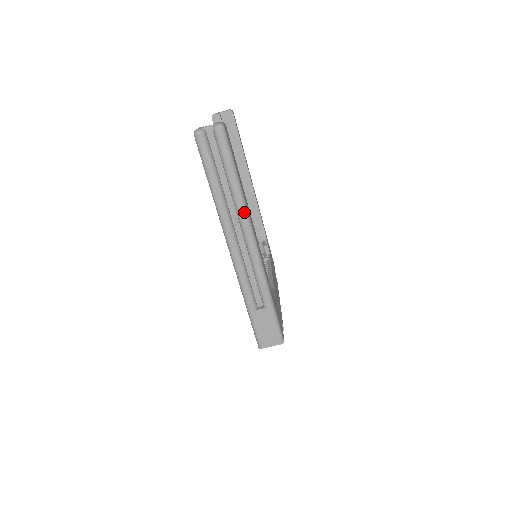
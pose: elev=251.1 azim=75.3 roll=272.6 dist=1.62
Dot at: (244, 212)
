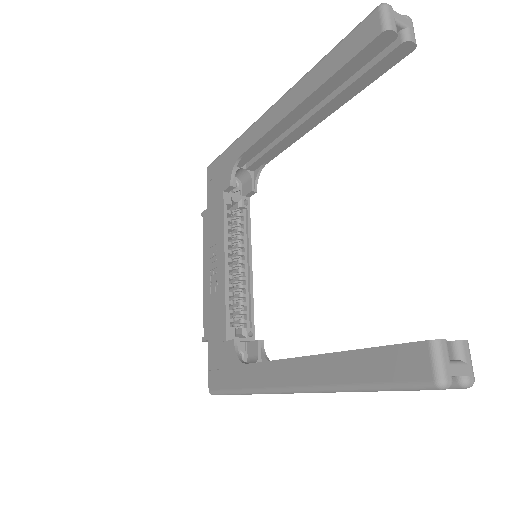
Dot at: occluded
